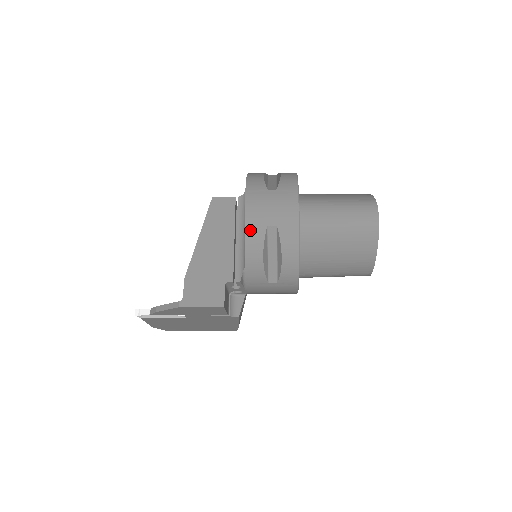
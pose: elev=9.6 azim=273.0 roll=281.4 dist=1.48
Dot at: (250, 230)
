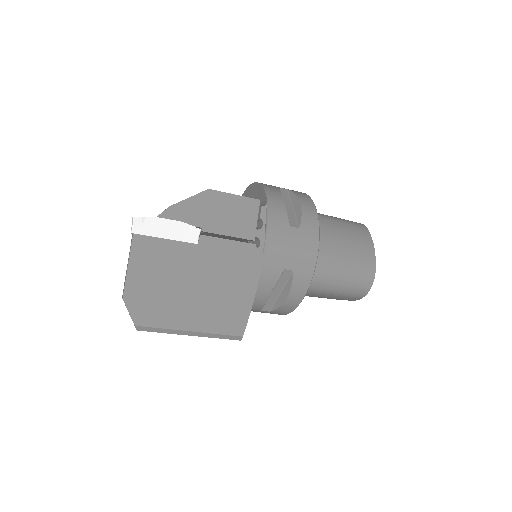
Dot at: (265, 185)
